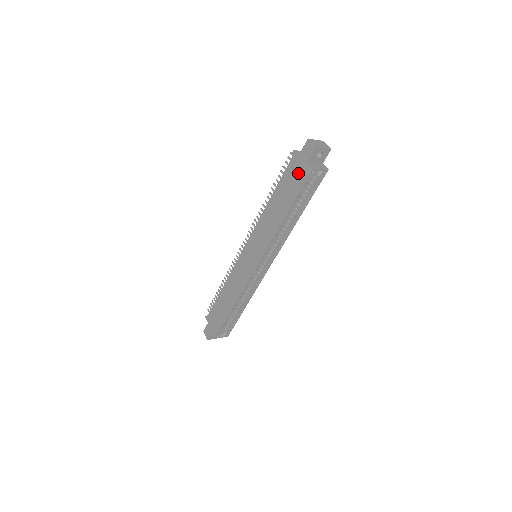
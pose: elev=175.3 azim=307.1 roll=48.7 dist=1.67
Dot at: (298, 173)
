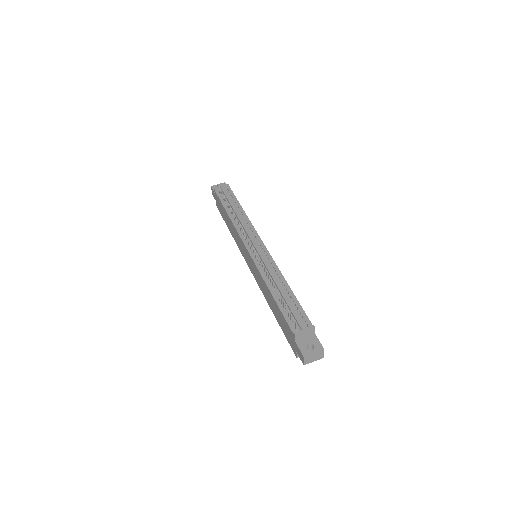
Dot at: (289, 338)
